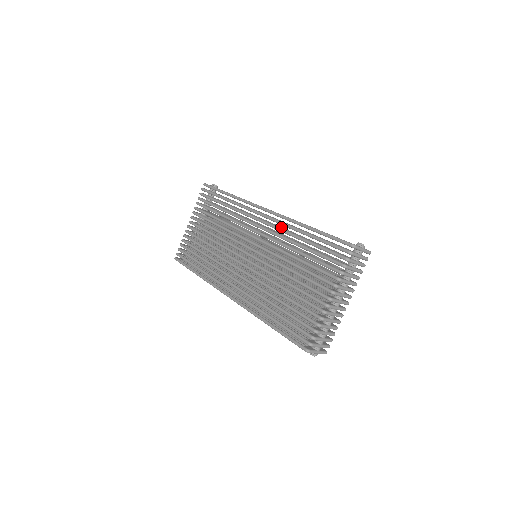
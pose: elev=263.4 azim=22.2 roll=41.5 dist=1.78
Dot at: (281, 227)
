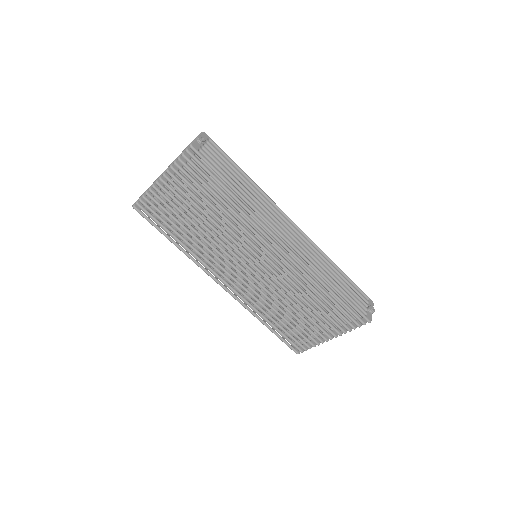
Dot at: occluded
